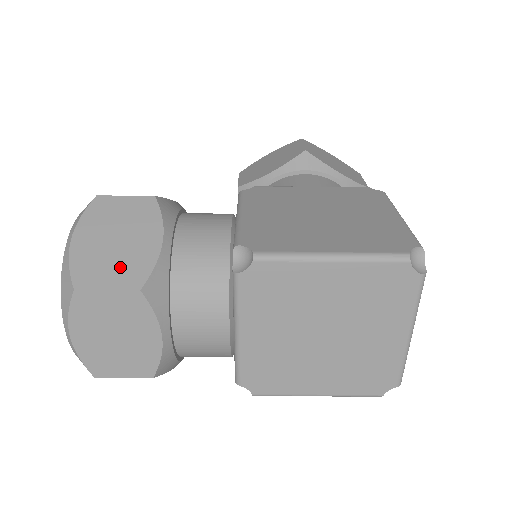
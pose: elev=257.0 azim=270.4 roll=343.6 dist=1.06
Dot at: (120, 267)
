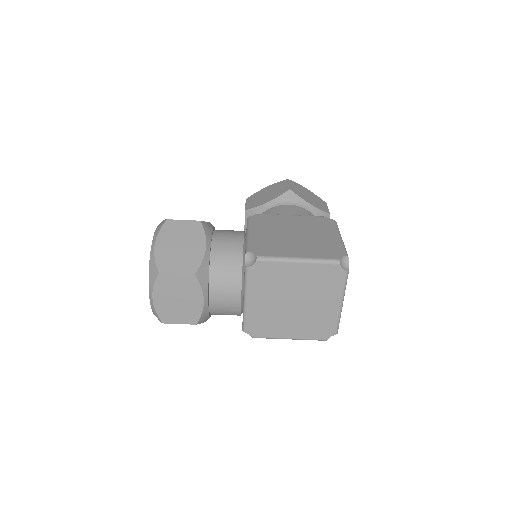
Dot at: (183, 261)
